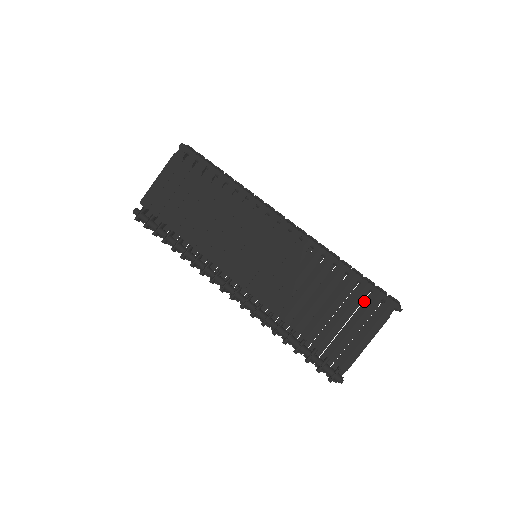
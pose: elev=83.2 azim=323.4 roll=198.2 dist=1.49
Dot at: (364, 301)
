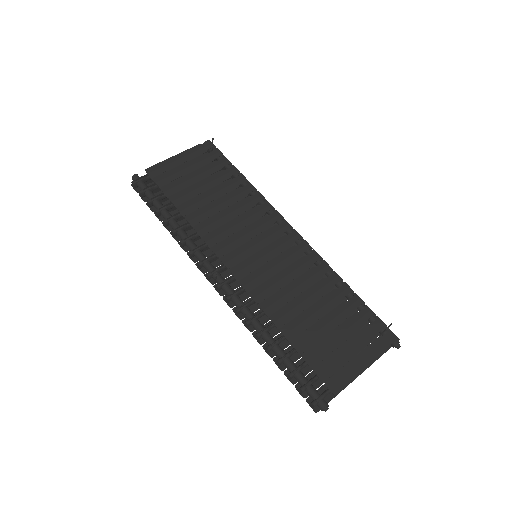
Dot at: (365, 326)
